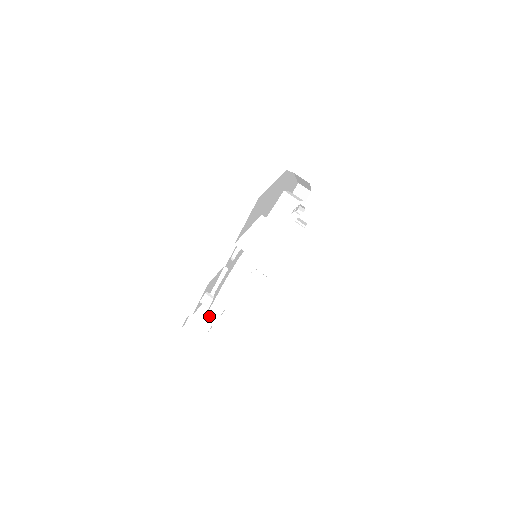
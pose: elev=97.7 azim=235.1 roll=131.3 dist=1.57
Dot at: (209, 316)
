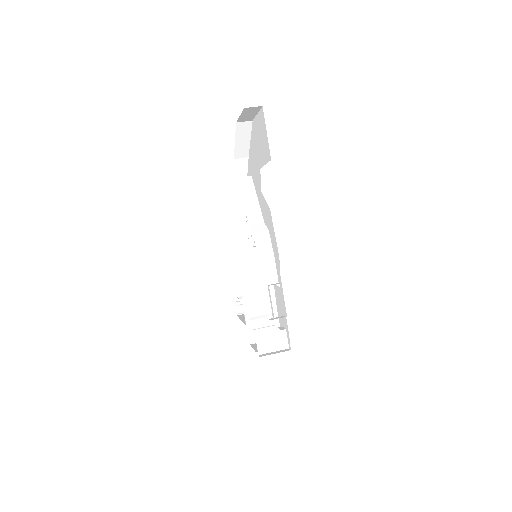
Dot at: (271, 317)
